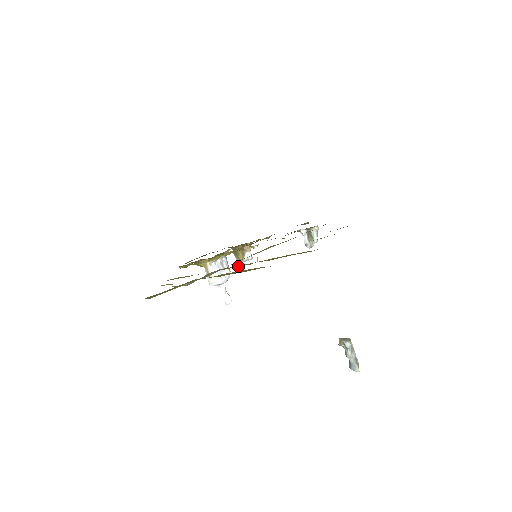
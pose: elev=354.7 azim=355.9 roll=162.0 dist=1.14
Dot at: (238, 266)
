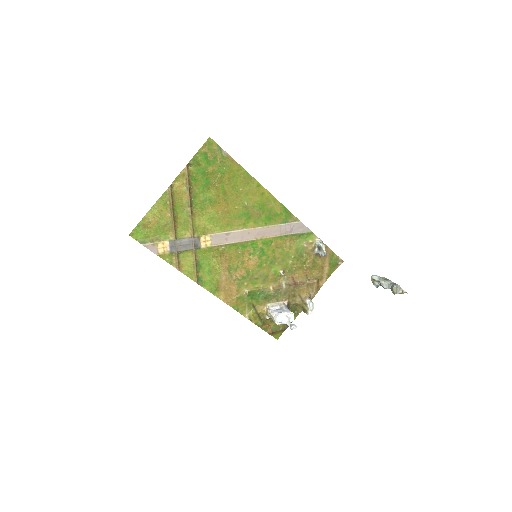
Dot at: (191, 222)
